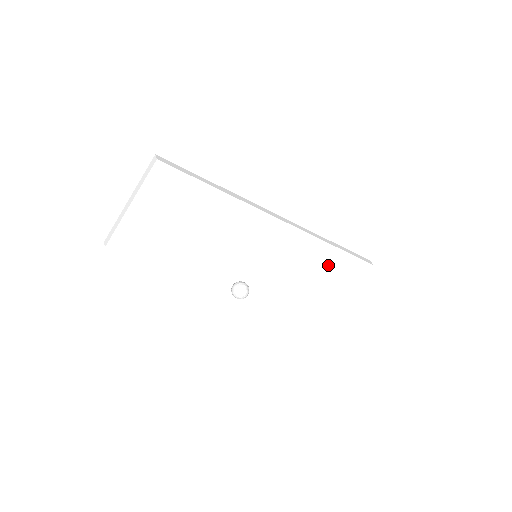
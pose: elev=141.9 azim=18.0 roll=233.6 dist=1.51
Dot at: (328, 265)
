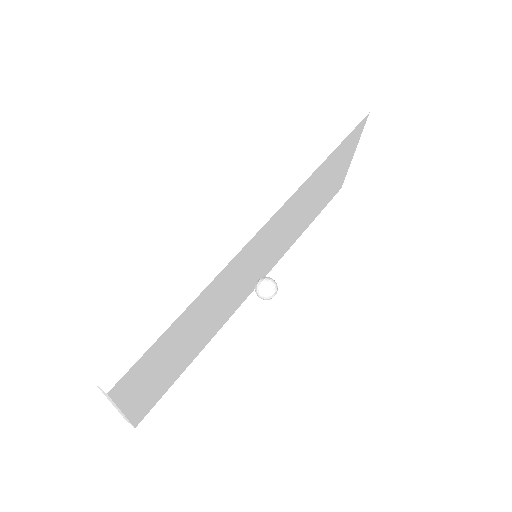
Dot at: (326, 172)
